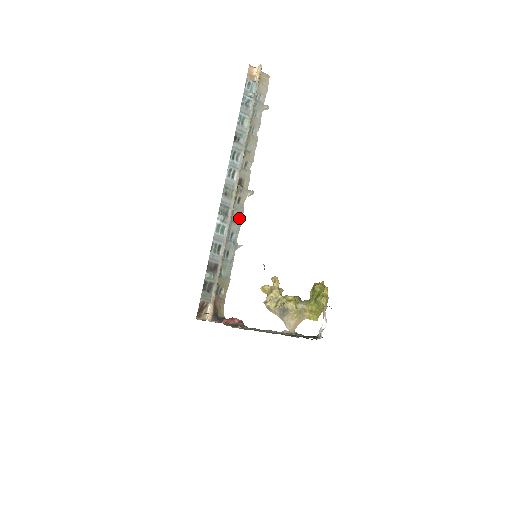
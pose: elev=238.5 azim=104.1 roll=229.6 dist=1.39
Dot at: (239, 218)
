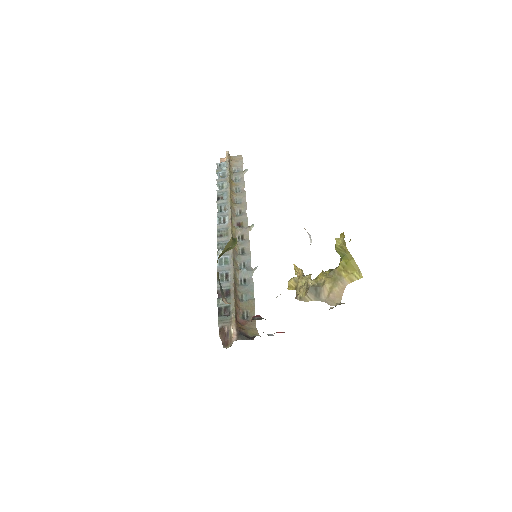
Dot at: (247, 249)
